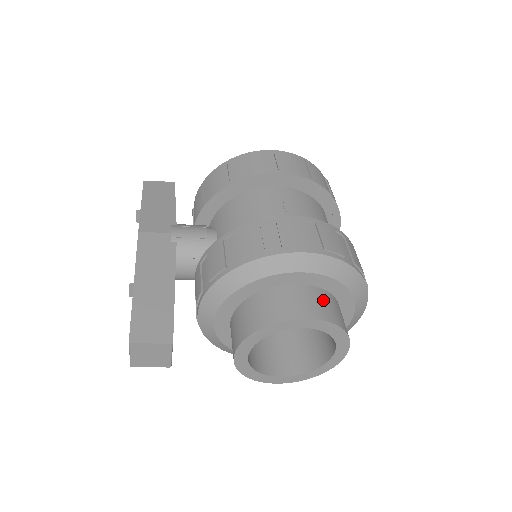
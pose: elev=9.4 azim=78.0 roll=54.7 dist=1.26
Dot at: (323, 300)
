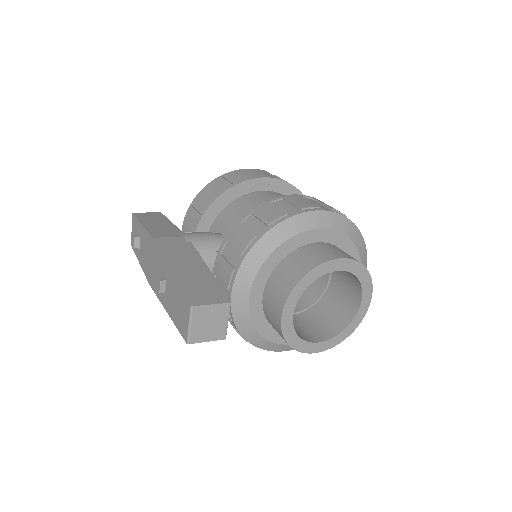
Dot at: (343, 251)
